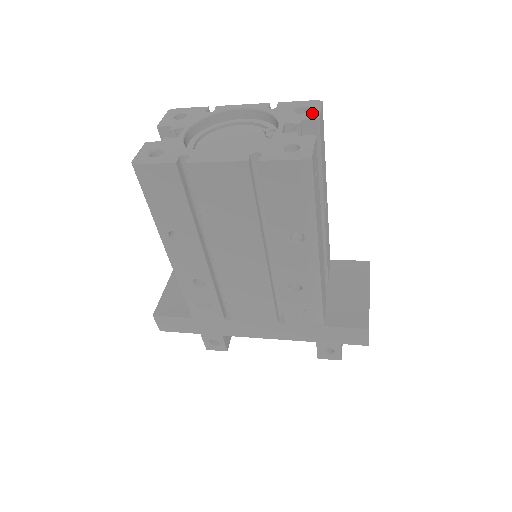
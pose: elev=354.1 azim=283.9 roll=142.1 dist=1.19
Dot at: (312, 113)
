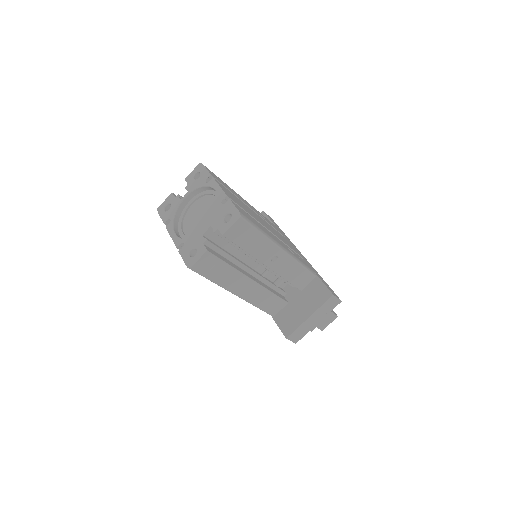
Dot at: (226, 226)
